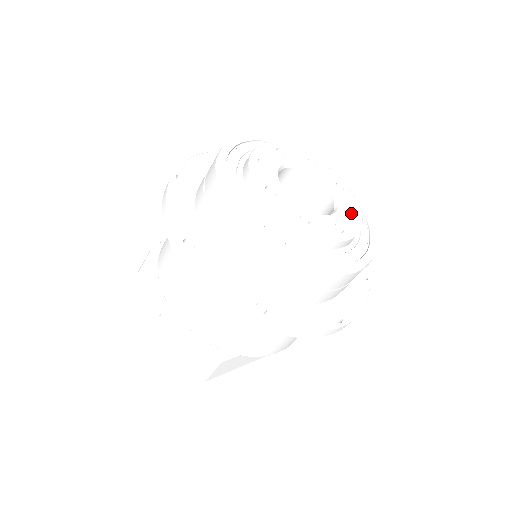
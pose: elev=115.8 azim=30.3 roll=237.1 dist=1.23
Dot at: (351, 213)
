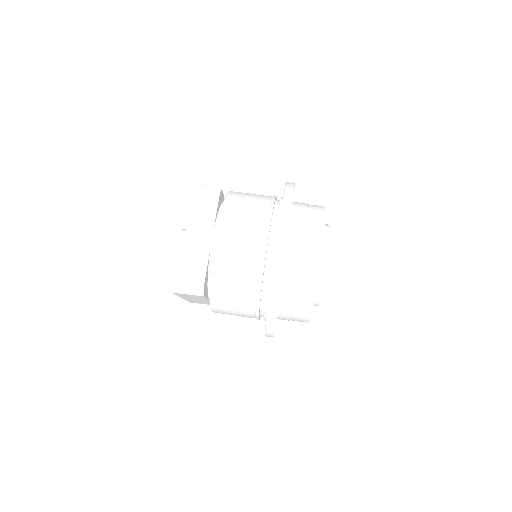
Dot at: occluded
